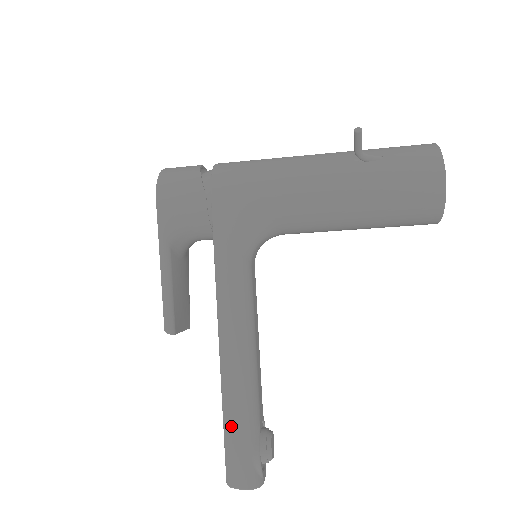
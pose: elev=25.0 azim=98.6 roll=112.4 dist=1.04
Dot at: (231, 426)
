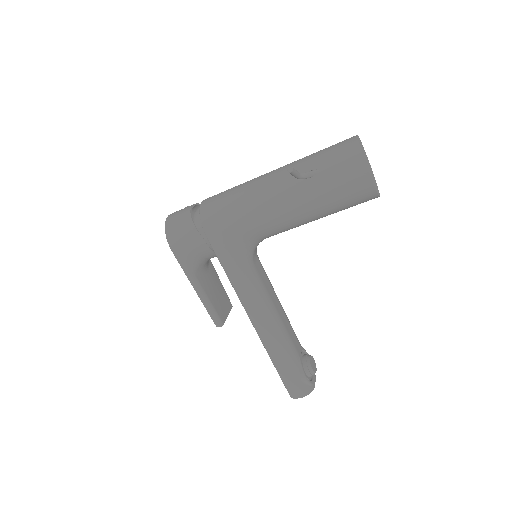
Dot at: (280, 368)
